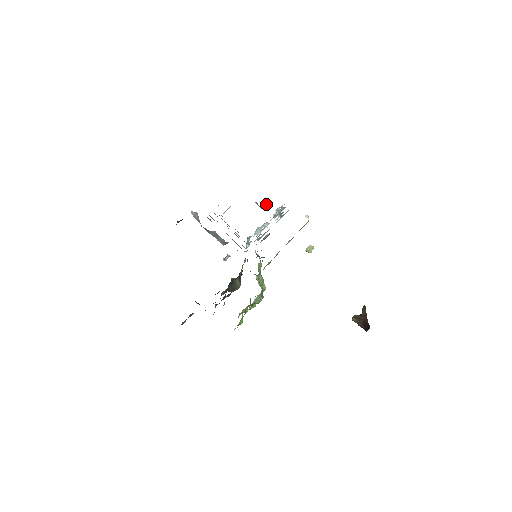
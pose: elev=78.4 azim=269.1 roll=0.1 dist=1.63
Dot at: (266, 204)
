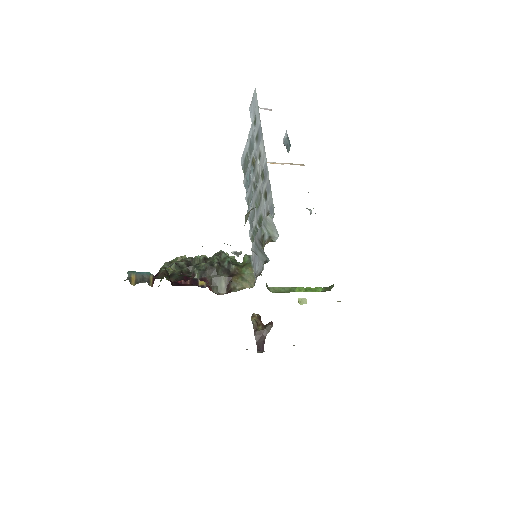
Dot at: occluded
